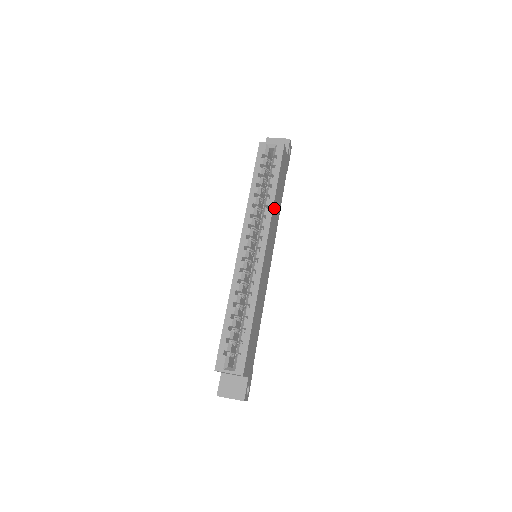
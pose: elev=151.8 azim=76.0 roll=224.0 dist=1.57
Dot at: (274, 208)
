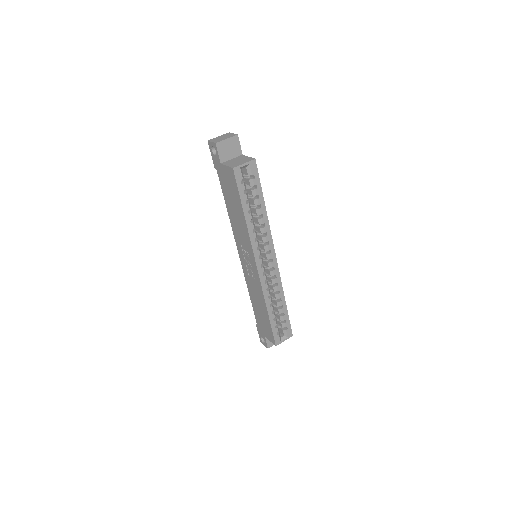
Dot at: occluded
